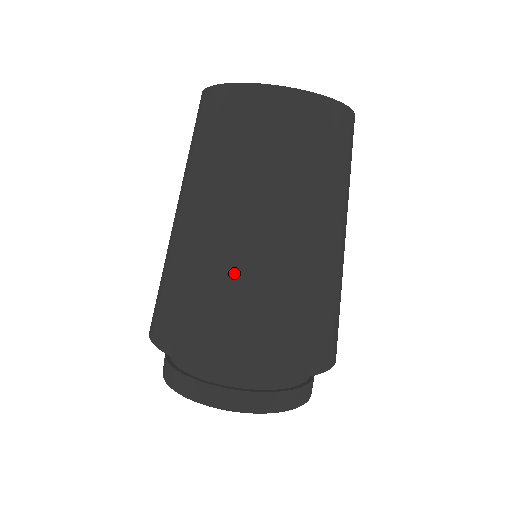
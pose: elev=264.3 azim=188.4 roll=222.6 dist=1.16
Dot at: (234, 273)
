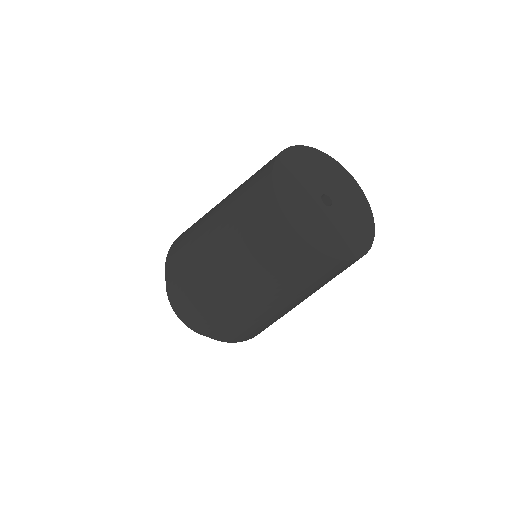
Dot at: occluded
